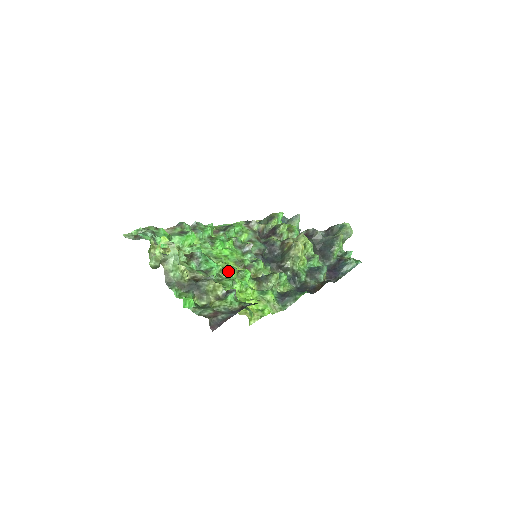
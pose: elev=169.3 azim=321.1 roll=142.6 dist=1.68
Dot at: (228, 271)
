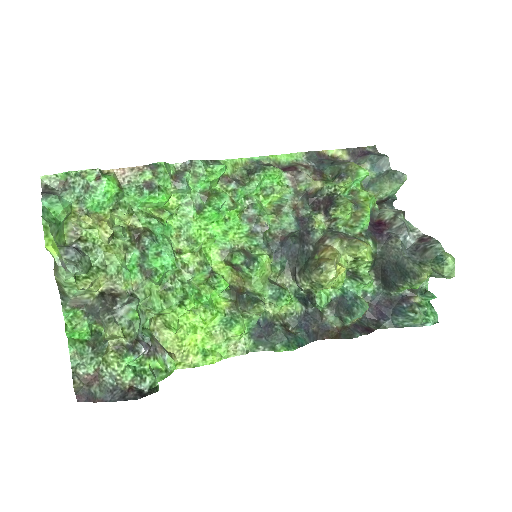
Dot at: (188, 276)
